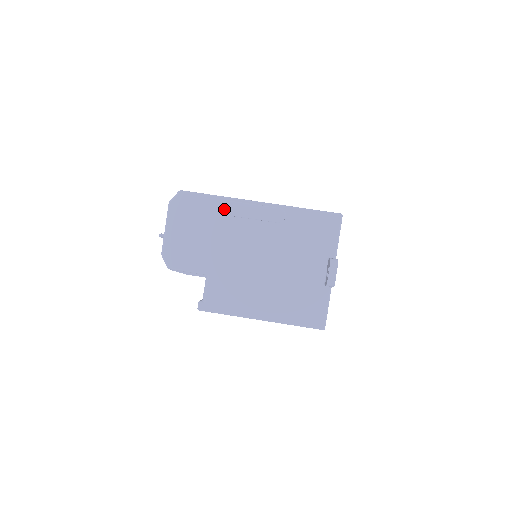
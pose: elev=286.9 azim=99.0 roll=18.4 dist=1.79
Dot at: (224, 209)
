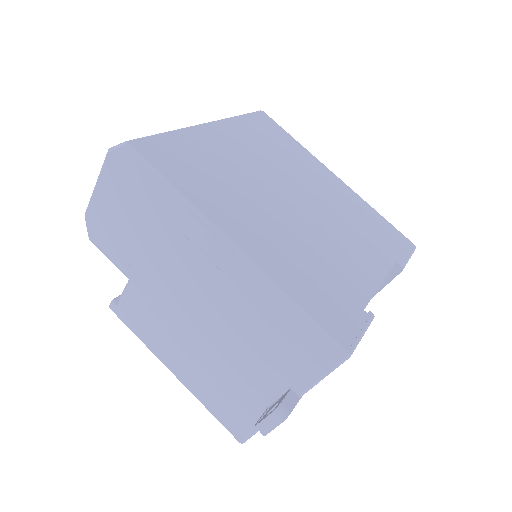
Dot at: (175, 216)
